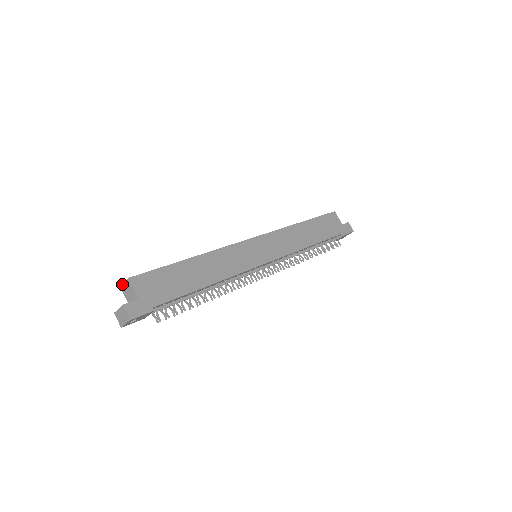
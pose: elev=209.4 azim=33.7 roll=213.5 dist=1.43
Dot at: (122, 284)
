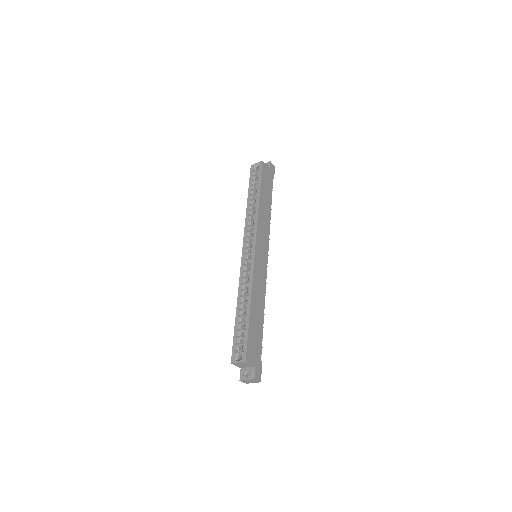
Dot at: (235, 363)
